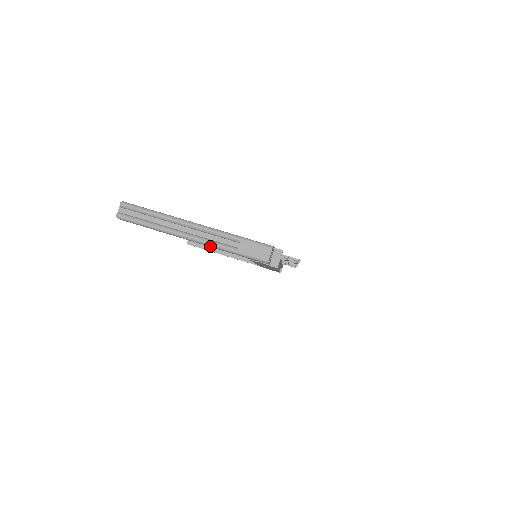
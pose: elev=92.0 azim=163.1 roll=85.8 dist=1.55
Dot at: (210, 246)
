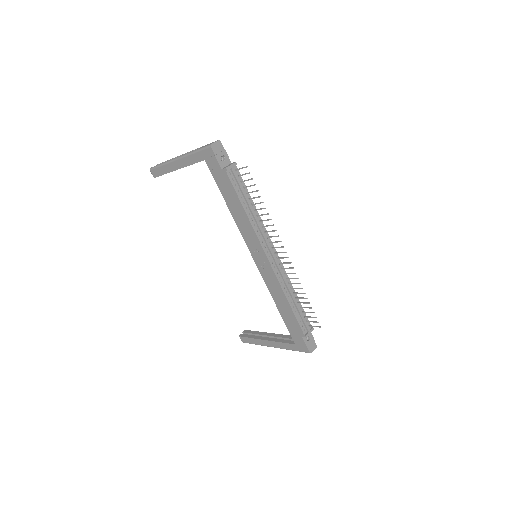
Dot at: (185, 157)
